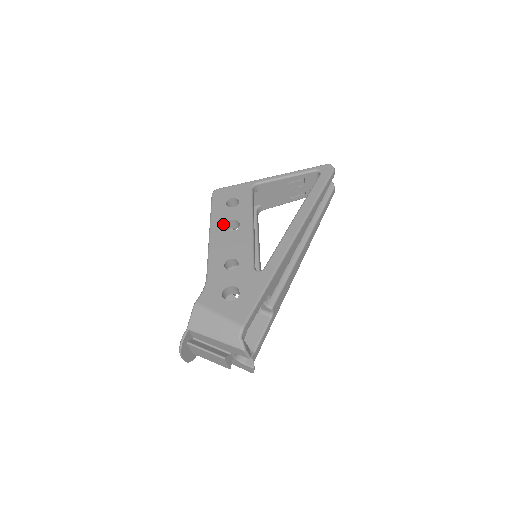
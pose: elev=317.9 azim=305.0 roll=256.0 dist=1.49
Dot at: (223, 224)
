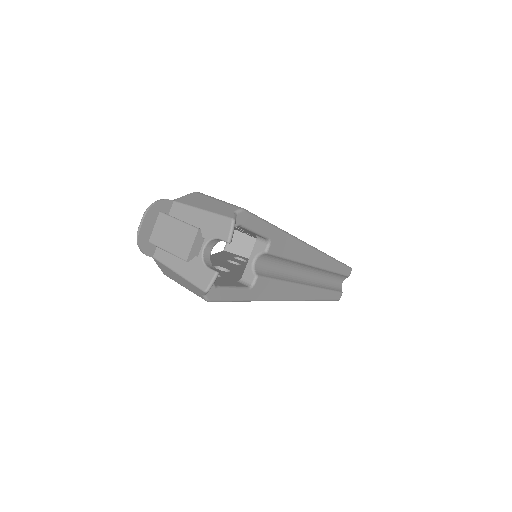
Dot at: occluded
